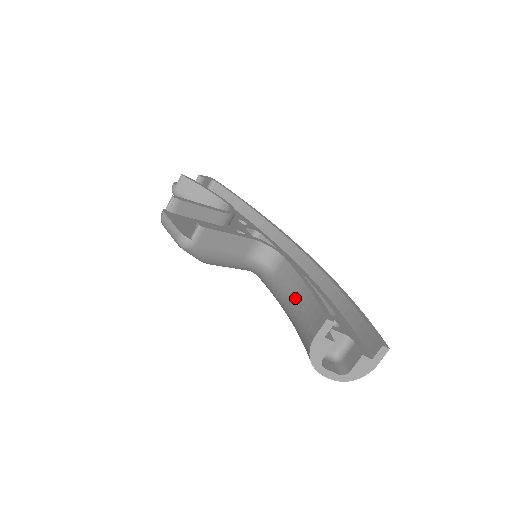
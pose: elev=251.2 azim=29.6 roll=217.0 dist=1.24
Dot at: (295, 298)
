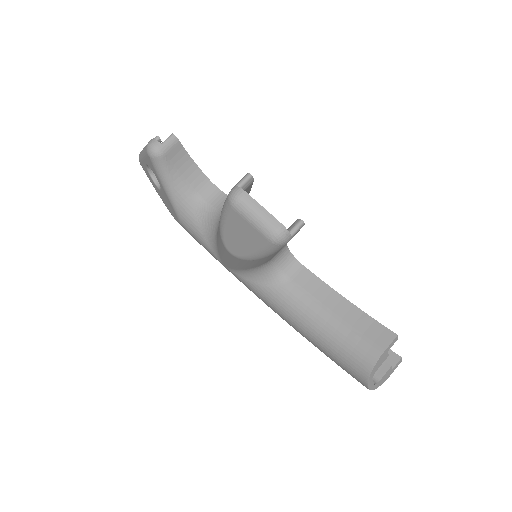
Dot at: (331, 310)
